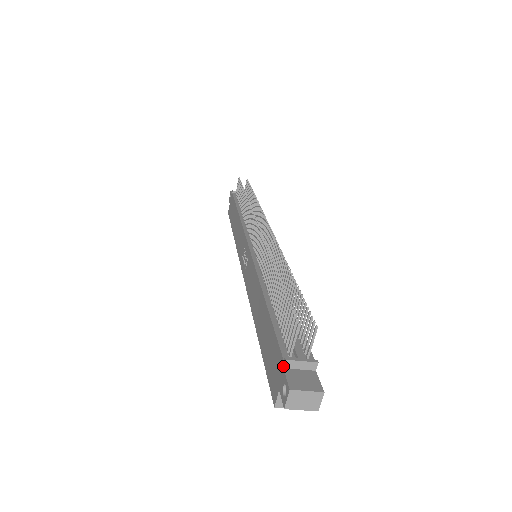
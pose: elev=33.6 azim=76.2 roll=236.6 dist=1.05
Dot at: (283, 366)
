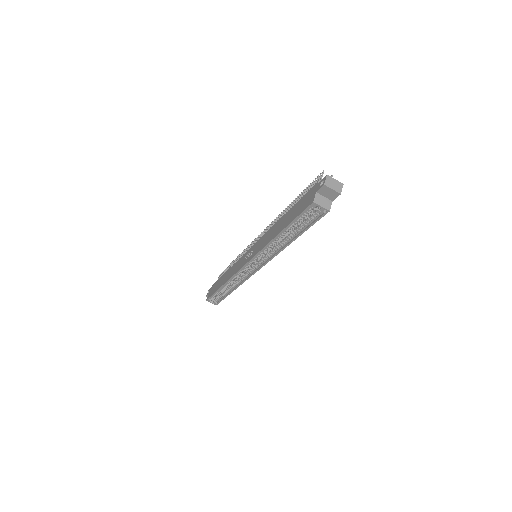
Dot at: (317, 183)
